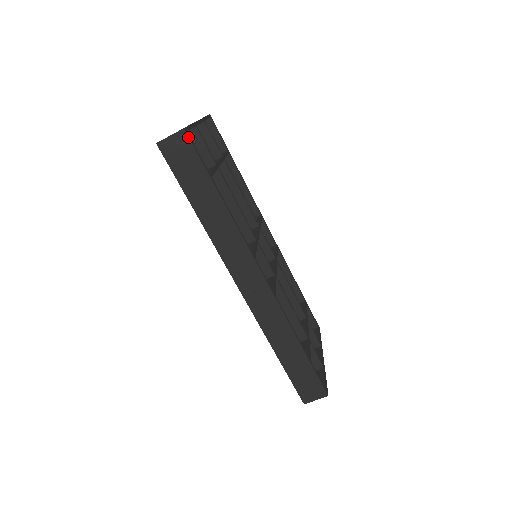
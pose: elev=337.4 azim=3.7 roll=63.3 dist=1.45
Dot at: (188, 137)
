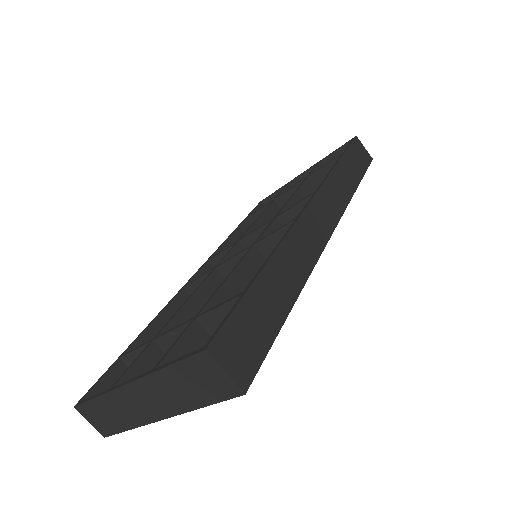
Dot at: (371, 161)
